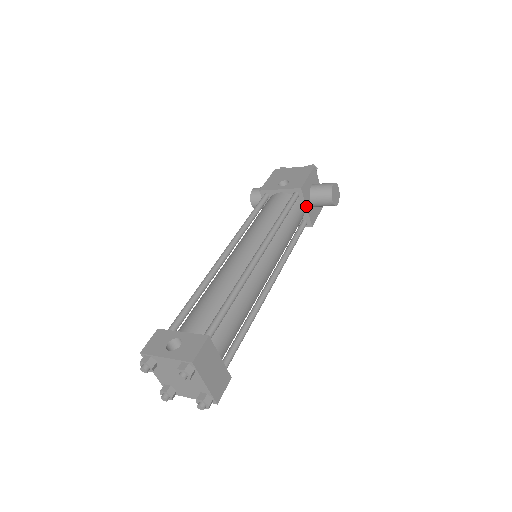
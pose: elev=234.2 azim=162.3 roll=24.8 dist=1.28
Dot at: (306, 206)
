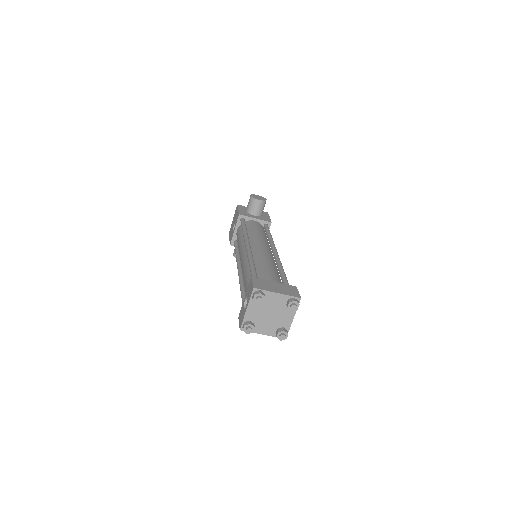
Dot at: (254, 218)
